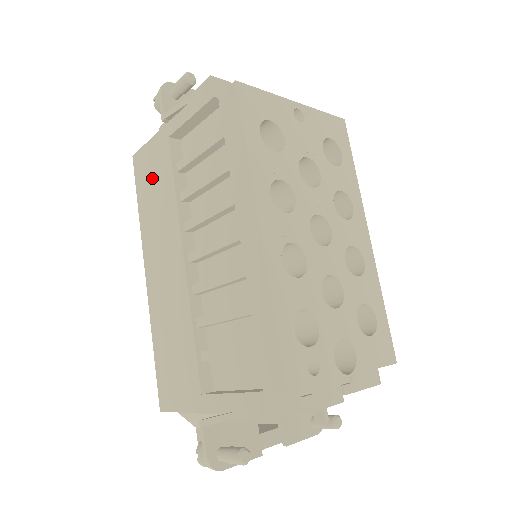
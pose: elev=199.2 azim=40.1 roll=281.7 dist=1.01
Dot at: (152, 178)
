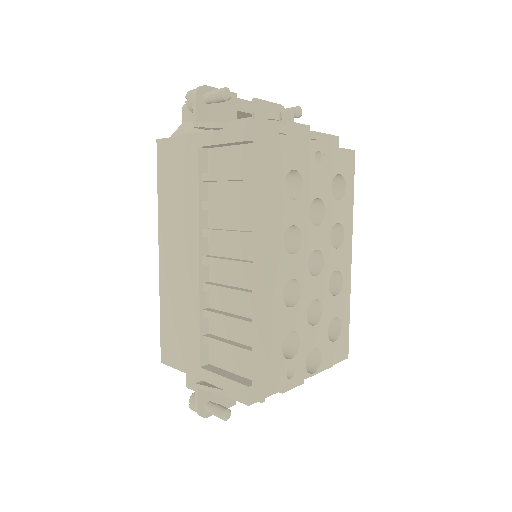
Dot at: (176, 174)
